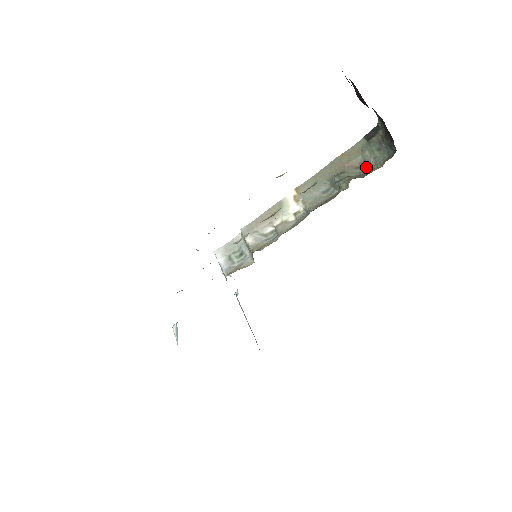
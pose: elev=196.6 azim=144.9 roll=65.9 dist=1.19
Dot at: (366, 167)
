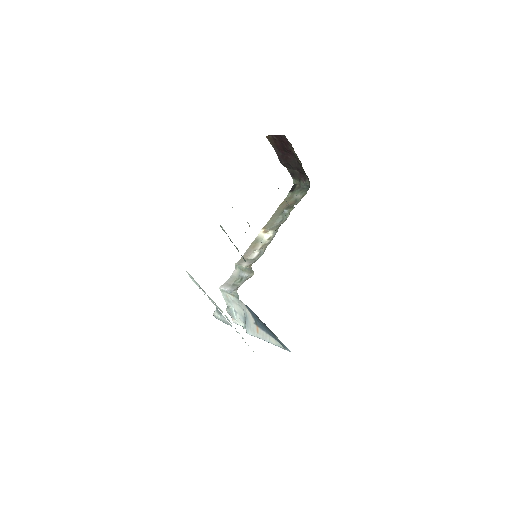
Dot at: (298, 201)
